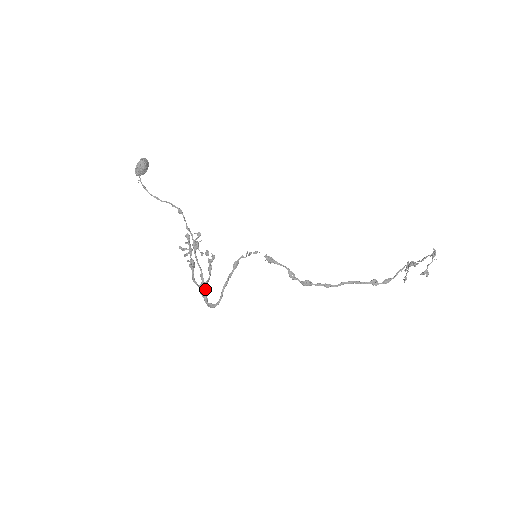
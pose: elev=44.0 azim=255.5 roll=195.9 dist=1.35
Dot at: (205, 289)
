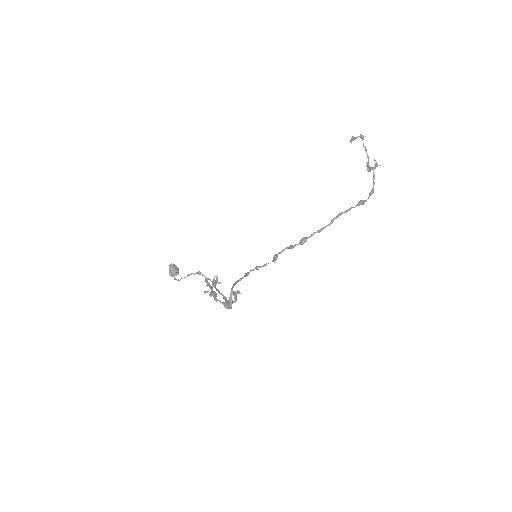
Dot at: occluded
